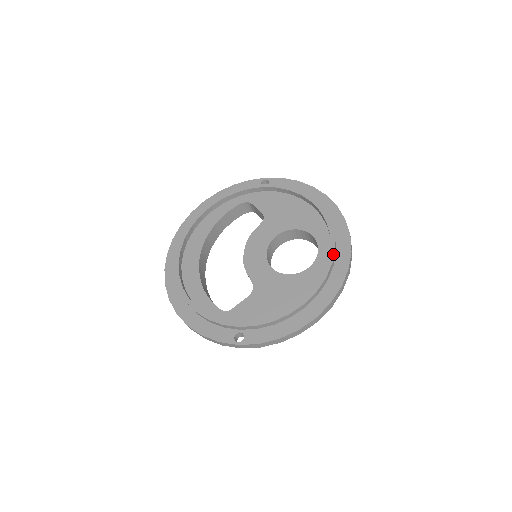
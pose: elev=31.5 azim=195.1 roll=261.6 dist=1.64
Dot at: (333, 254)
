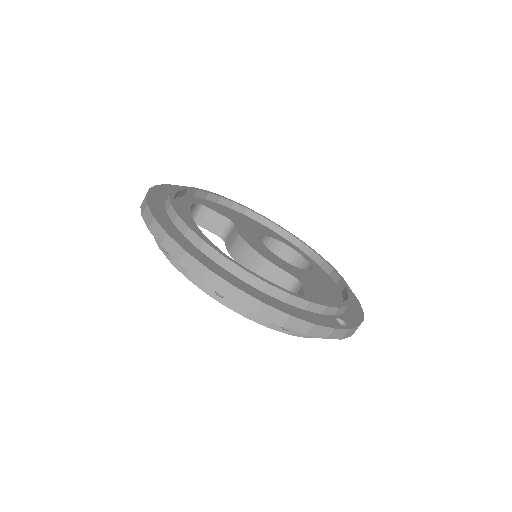
Dot at: occluded
